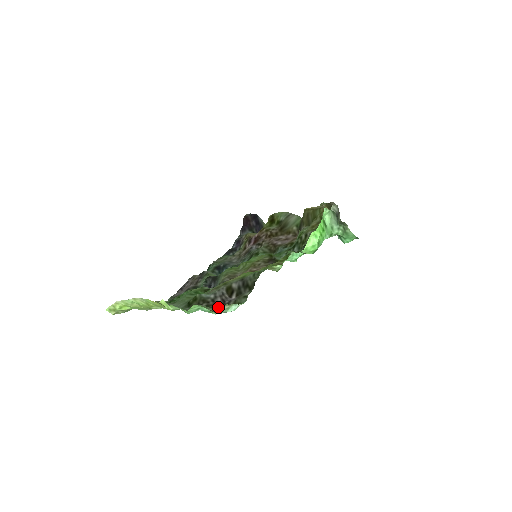
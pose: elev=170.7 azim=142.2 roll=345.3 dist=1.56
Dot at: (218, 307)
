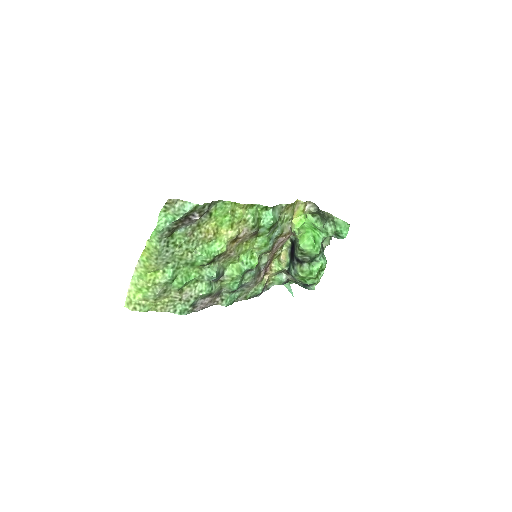
Dot at: (182, 218)
